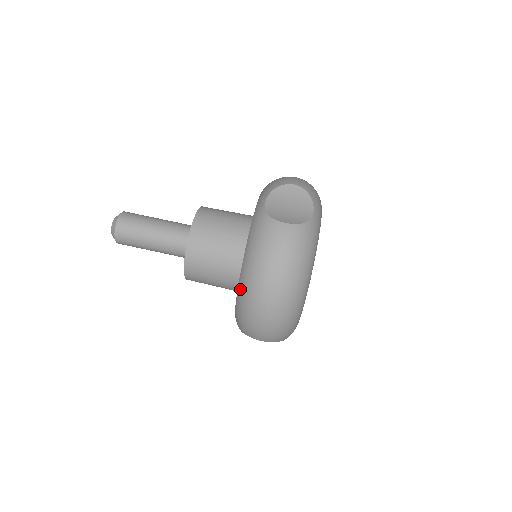
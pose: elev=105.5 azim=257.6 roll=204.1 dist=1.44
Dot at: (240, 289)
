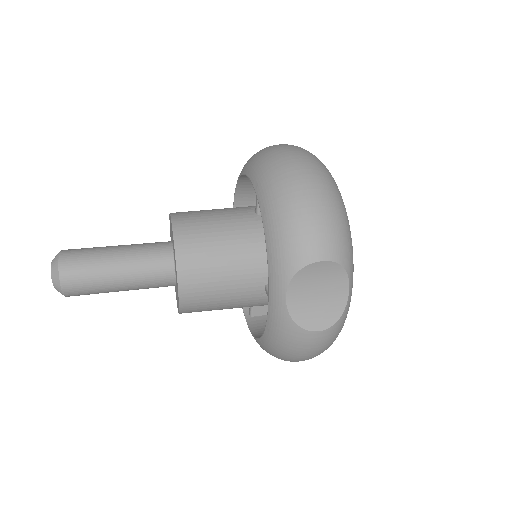
Dot at: (264, 197)
